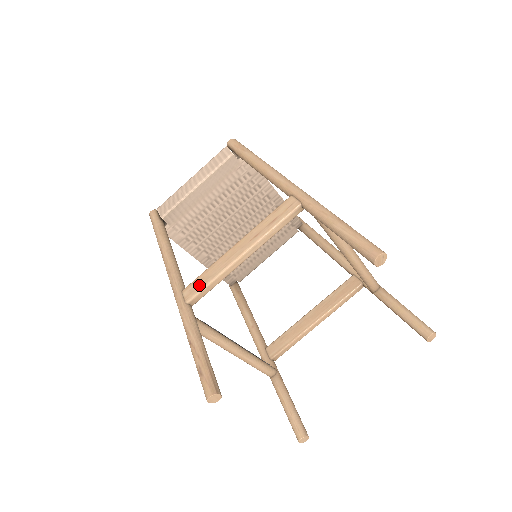
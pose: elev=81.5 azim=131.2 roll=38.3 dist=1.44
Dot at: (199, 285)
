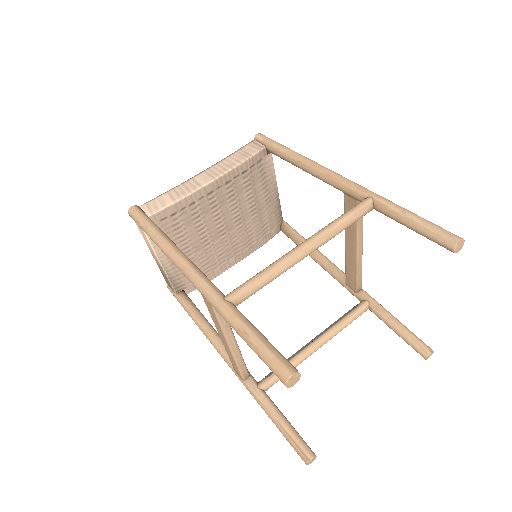
Dot at: (235, 368)
